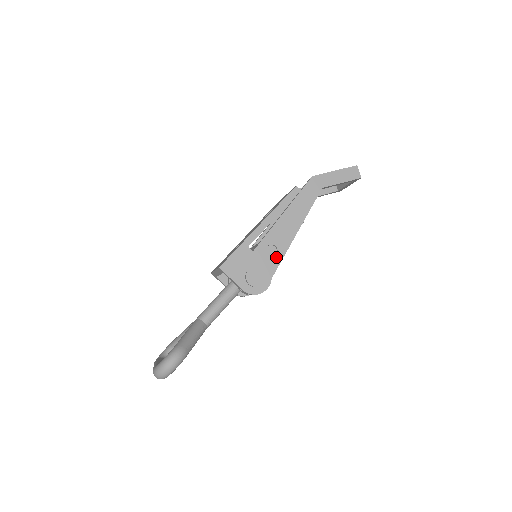
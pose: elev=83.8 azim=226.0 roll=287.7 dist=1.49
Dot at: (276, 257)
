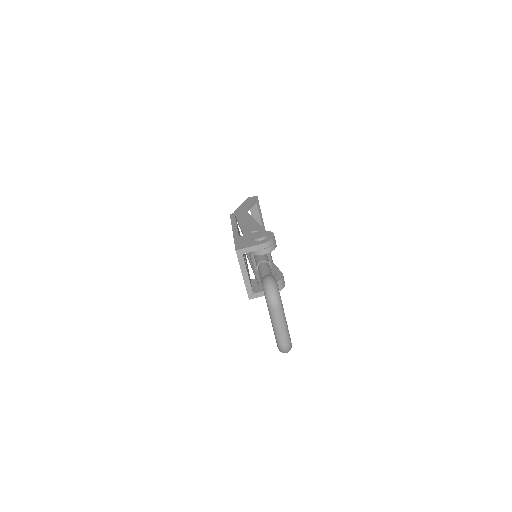
Dot at: occluded
